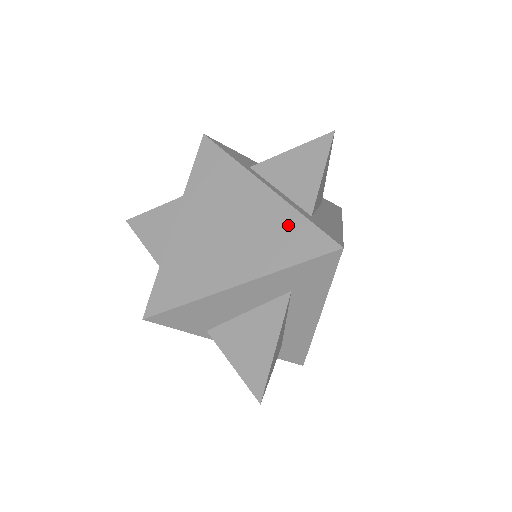
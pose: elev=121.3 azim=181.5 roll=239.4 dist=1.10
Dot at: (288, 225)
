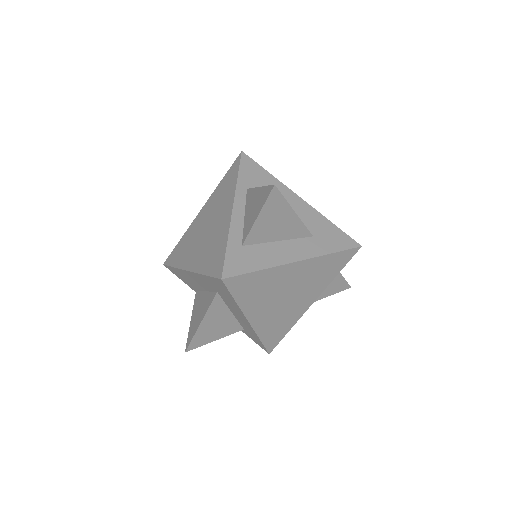
Dot at: (220, 245)
